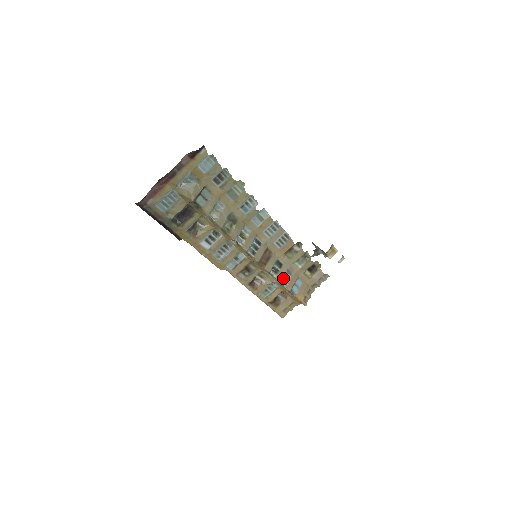
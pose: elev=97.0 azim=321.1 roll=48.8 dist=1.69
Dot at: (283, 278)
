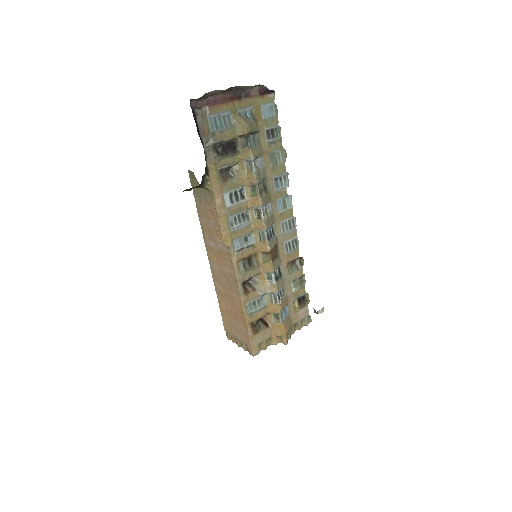
Dot at: (279, 292)
